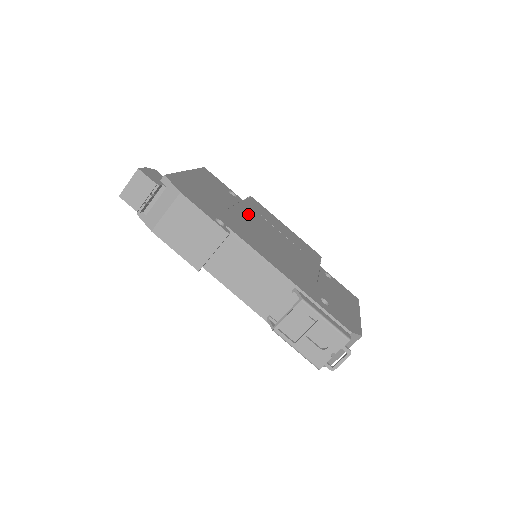
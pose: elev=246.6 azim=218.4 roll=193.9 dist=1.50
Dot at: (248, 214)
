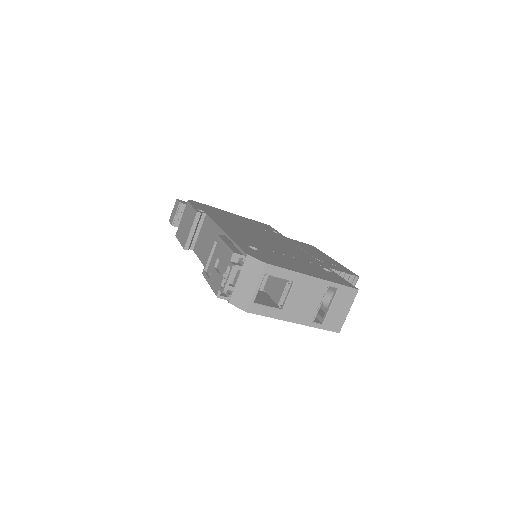
Dot at: (268, 233)
